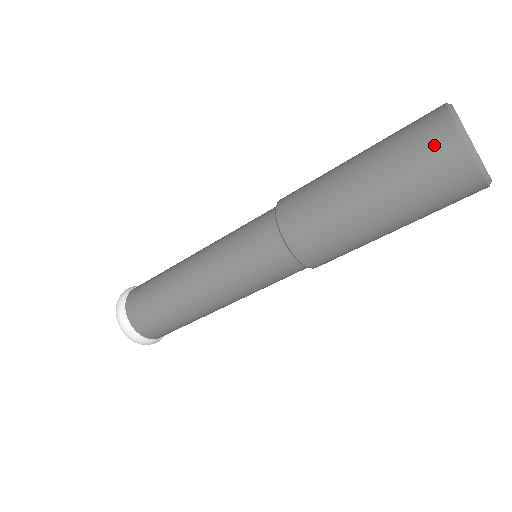
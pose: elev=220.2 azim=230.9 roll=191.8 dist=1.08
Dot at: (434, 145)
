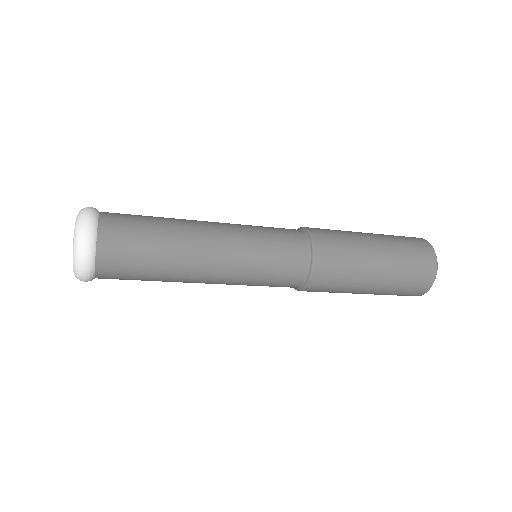
Dot at: (422, 252)
